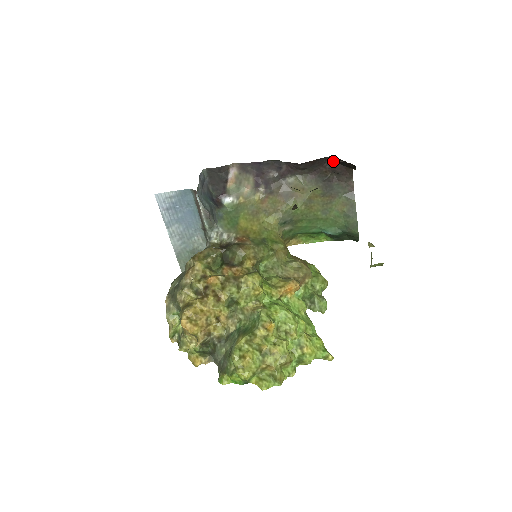
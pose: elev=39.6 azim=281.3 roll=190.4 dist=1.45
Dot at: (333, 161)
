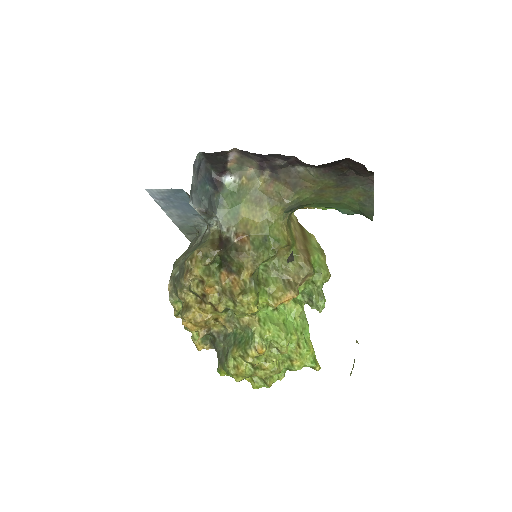
Dot at: (351, 162)
